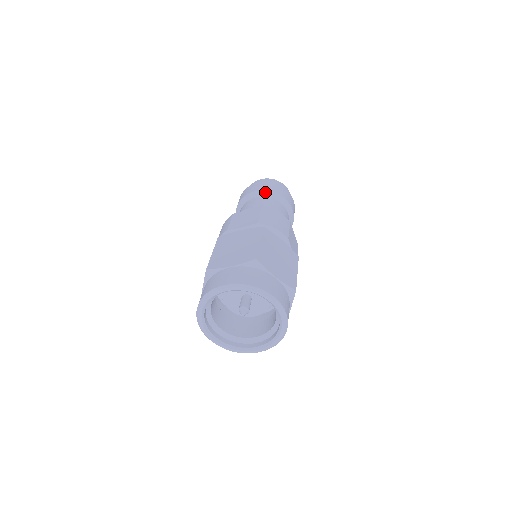
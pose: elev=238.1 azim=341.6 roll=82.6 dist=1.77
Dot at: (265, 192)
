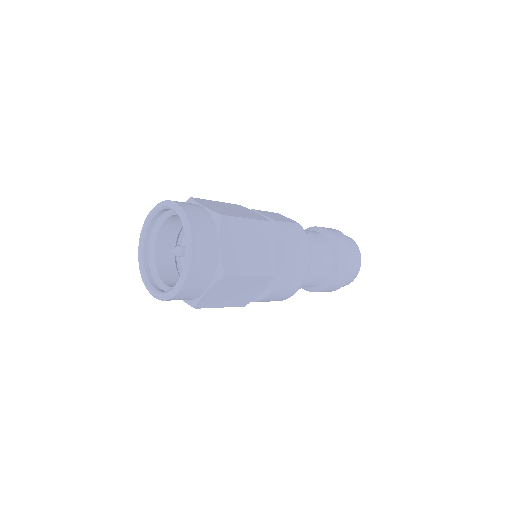
Dot at: (330, 235)
